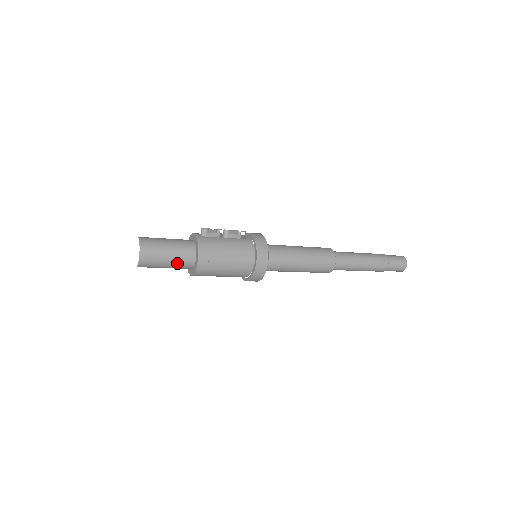
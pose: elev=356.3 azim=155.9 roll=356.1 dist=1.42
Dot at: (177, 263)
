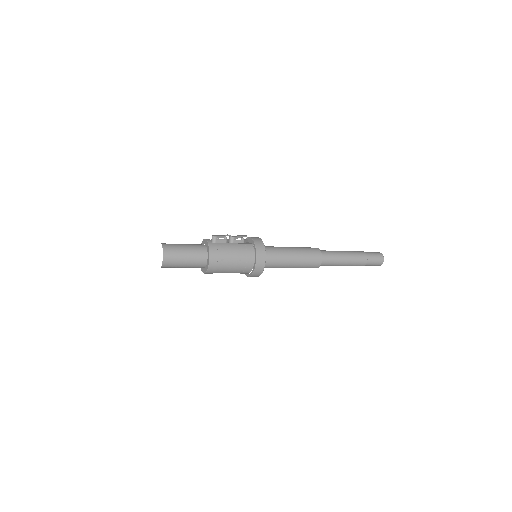
Dot at: (192, 264)
